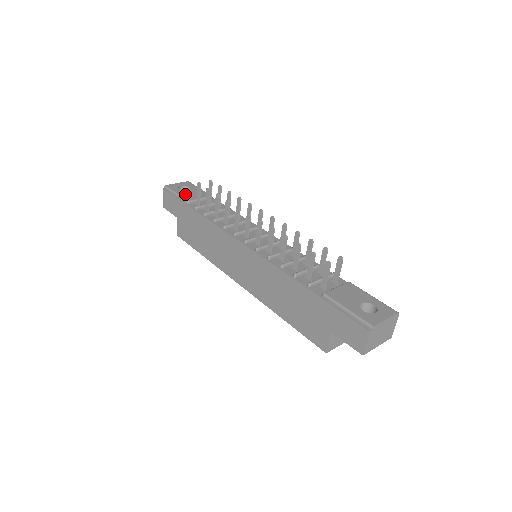
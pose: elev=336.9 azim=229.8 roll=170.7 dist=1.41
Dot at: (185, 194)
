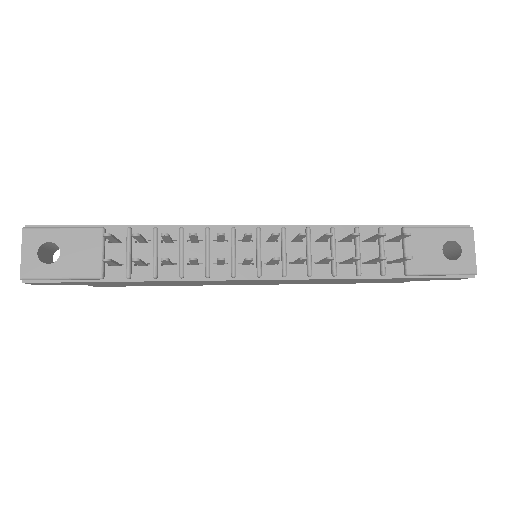
Dot at: (74, 267)
